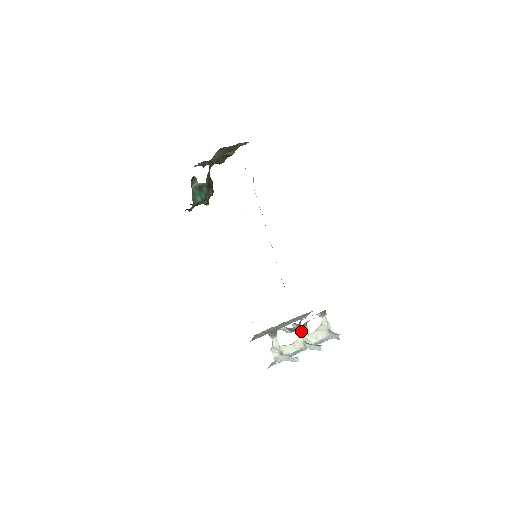
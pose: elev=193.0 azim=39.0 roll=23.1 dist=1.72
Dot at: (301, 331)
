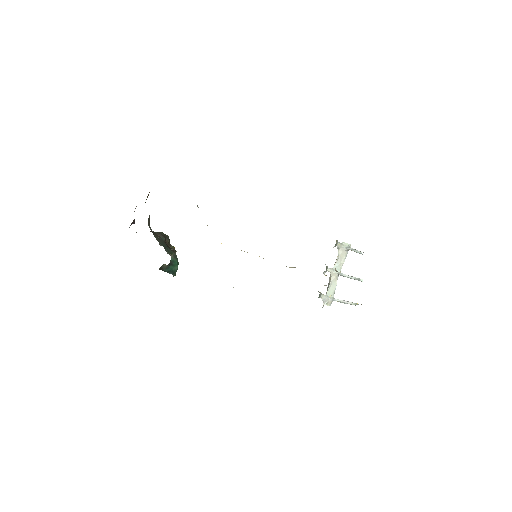
Dot at: (330, 269)
